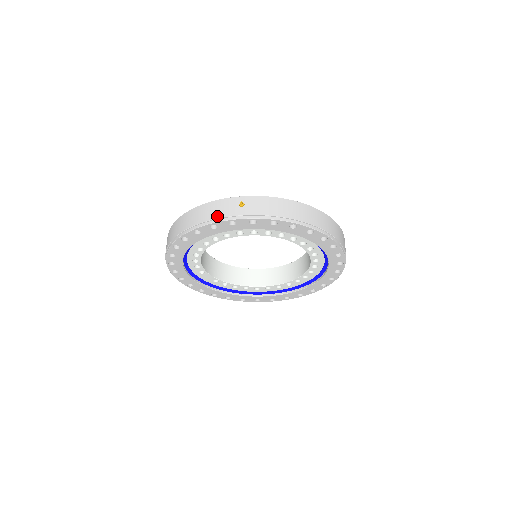
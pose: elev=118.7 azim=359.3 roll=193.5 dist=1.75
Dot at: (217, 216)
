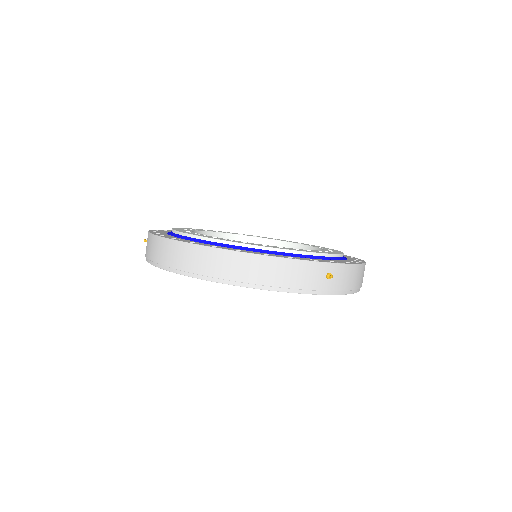
Dot at: (300, 286)
